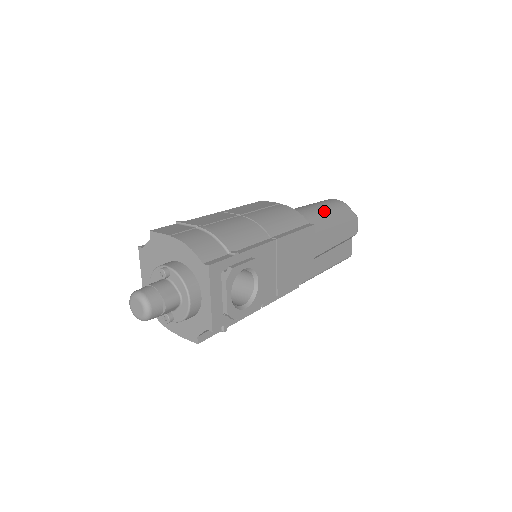
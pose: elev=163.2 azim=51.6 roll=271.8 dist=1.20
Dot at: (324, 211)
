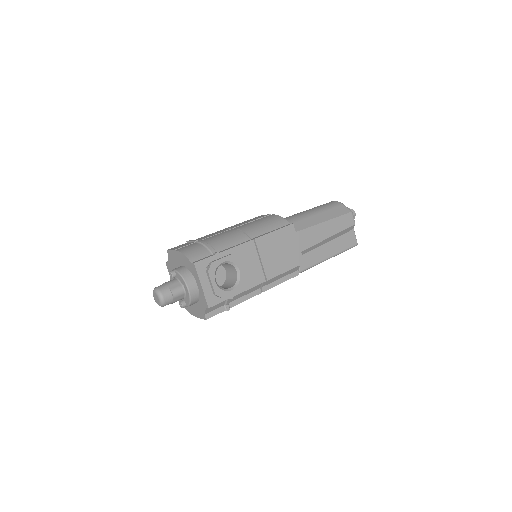
Dot at: (315, 212)
